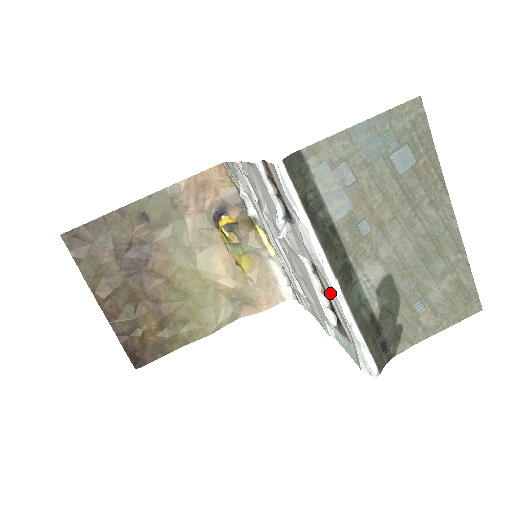
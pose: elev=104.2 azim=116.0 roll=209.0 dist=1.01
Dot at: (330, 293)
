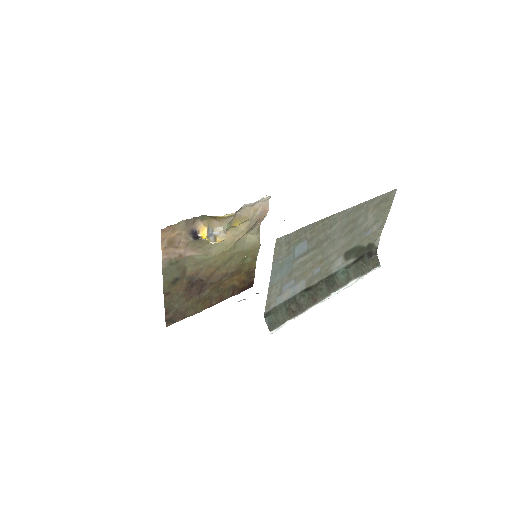
Dot at: occluded
